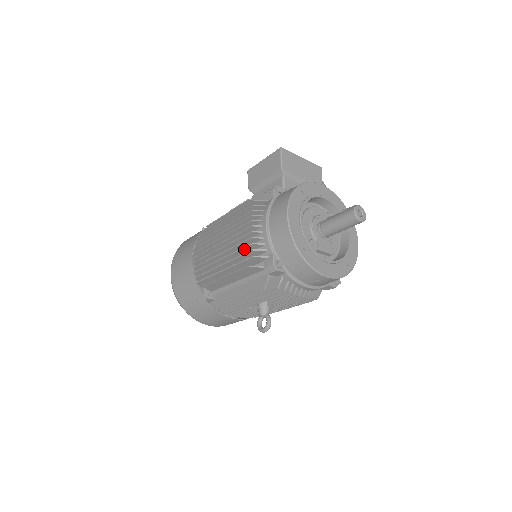
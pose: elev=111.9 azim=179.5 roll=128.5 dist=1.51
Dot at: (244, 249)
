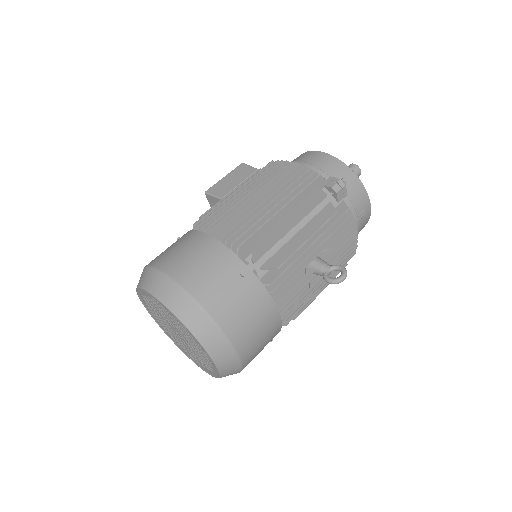
Dot at: (300, 179)
